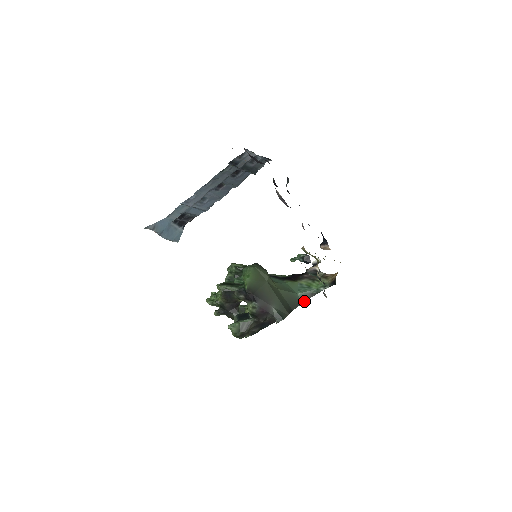
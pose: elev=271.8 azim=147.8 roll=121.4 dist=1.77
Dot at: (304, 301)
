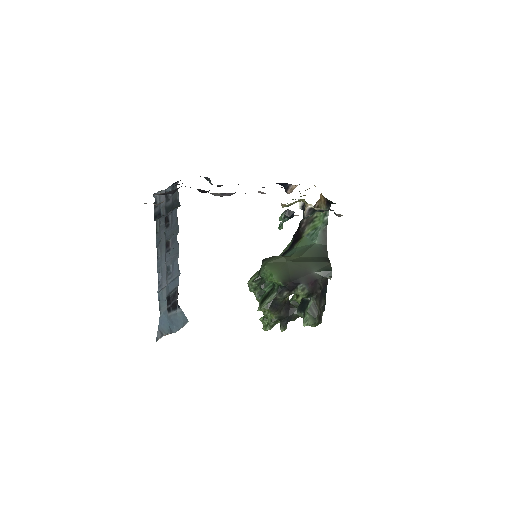
Dot at: (326, 242)
